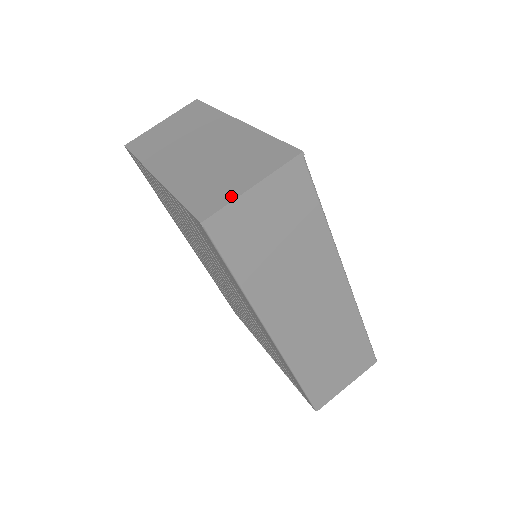
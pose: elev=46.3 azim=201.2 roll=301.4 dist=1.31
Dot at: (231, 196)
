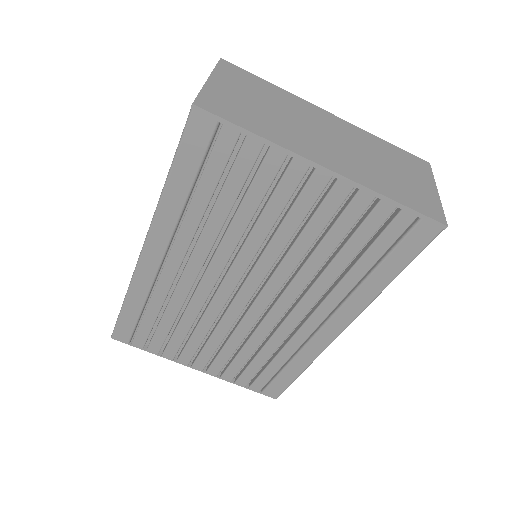
Dot at: (436, 200)
